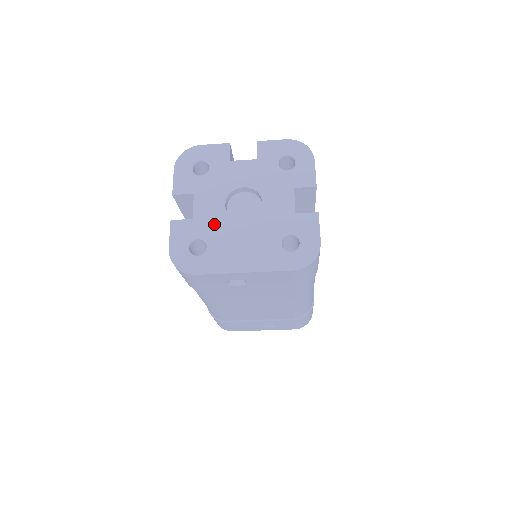
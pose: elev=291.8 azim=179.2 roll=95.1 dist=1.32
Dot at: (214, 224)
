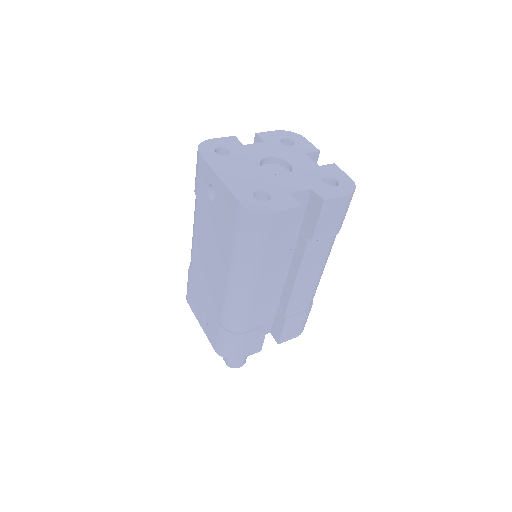
Dot at: (247, 155)
